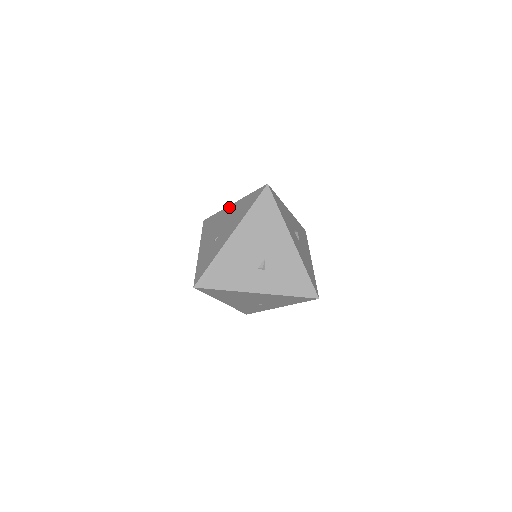
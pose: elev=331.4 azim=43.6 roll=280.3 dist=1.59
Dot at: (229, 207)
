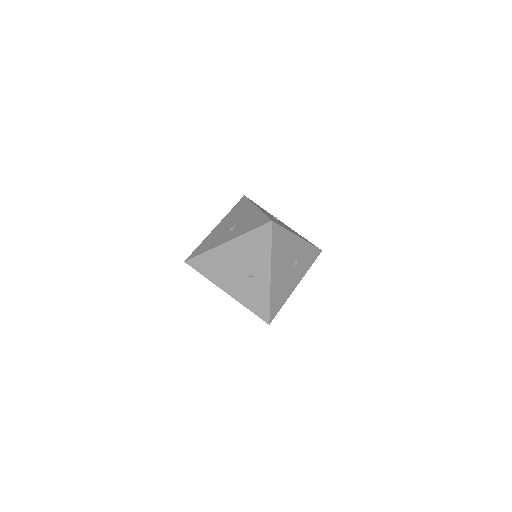
Dot at: occluded
